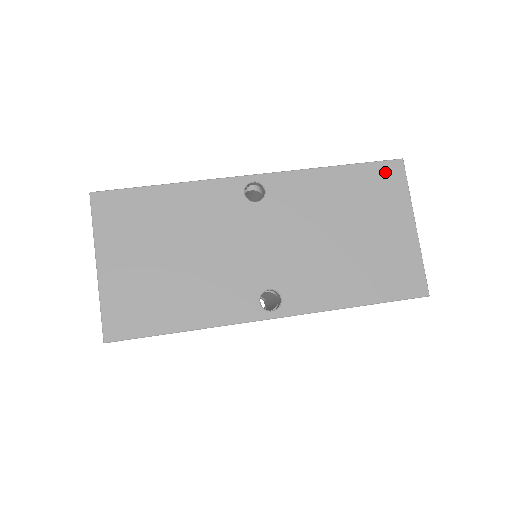
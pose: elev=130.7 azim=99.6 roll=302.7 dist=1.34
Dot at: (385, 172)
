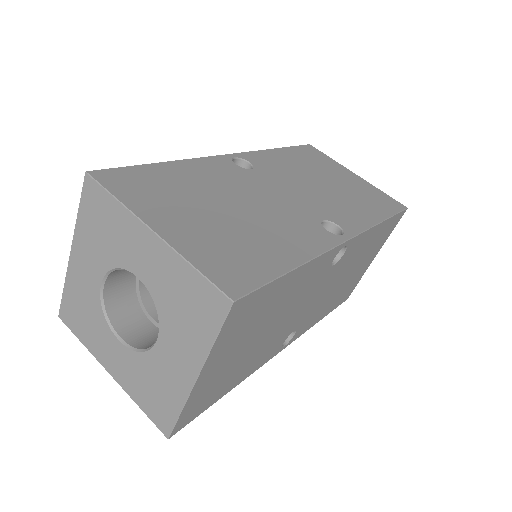
Dot at: (309, 150)
